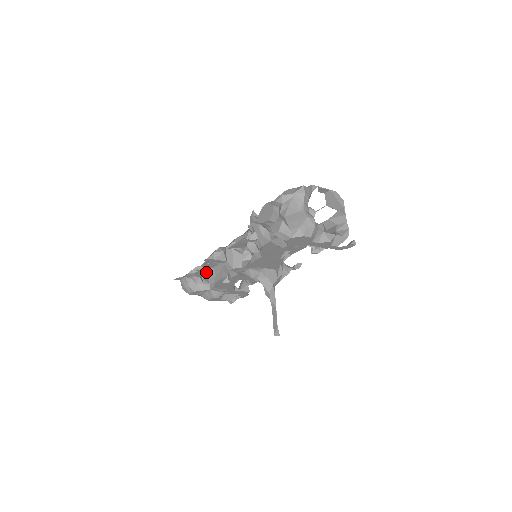
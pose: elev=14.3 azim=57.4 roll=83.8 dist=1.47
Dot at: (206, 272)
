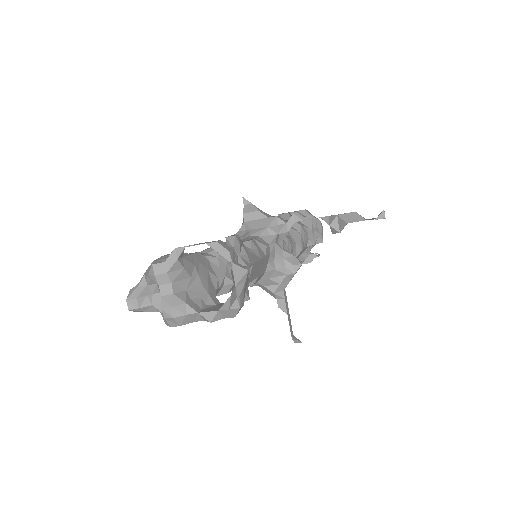
Dot at: occluded
